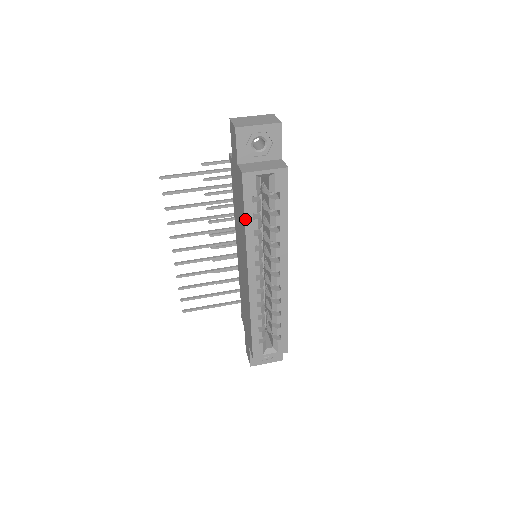
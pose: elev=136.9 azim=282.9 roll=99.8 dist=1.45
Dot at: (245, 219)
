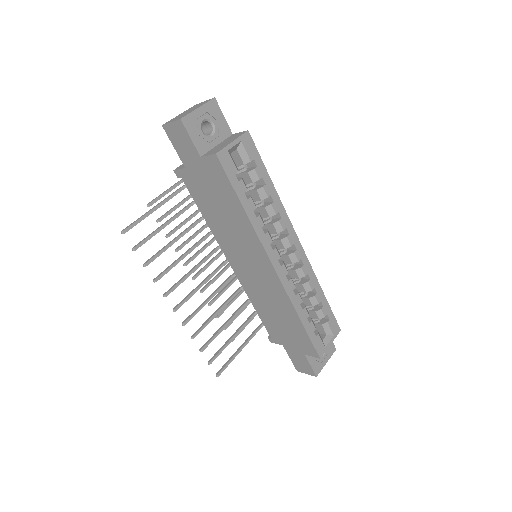
Dot at: (241, 203)
